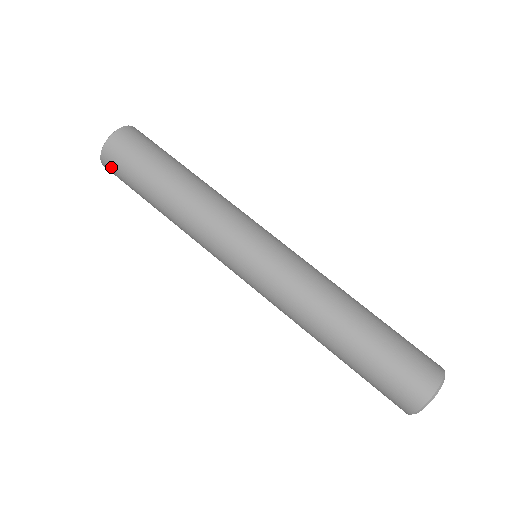
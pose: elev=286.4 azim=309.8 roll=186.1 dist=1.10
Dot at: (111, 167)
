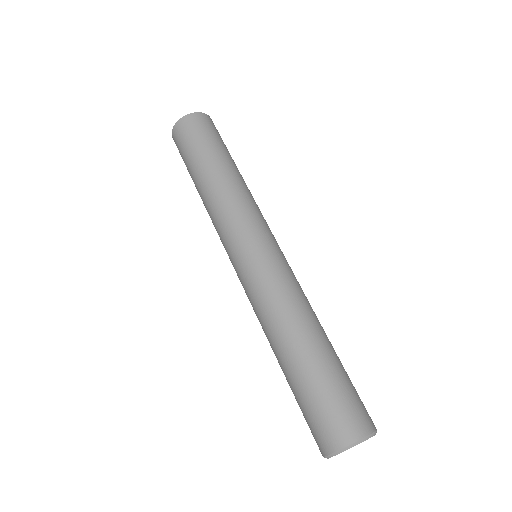
Dot at: occluded
